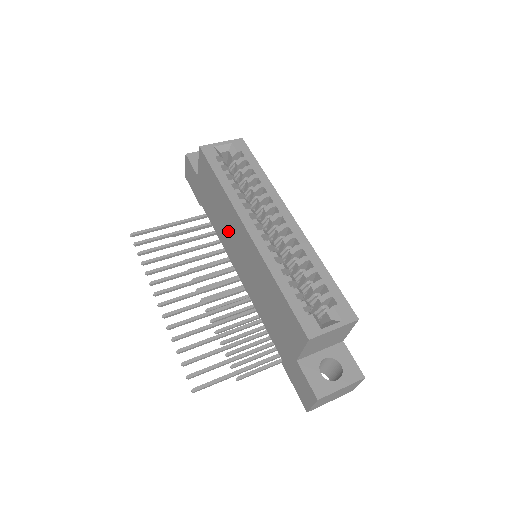
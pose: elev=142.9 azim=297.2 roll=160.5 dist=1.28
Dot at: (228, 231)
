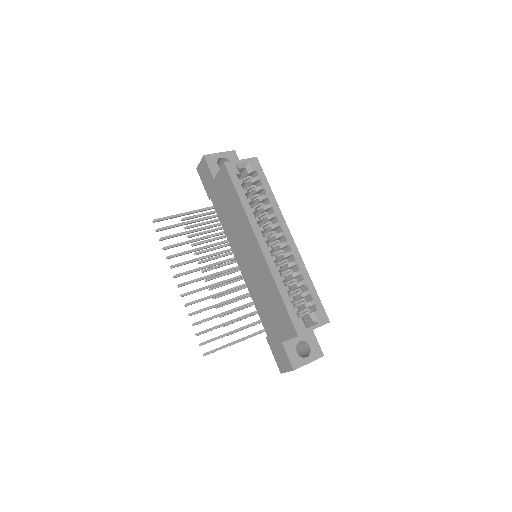
Dot at: (238, 235)
